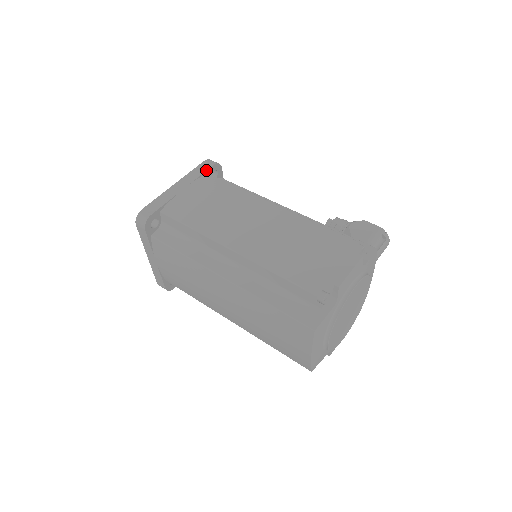
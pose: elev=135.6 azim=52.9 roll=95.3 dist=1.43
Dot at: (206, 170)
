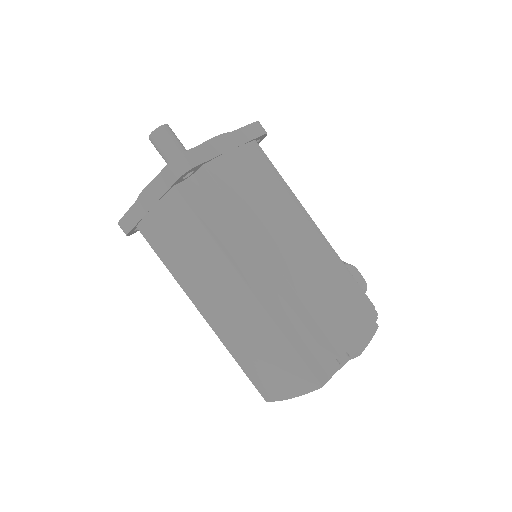
Dot at: (257, 137)
